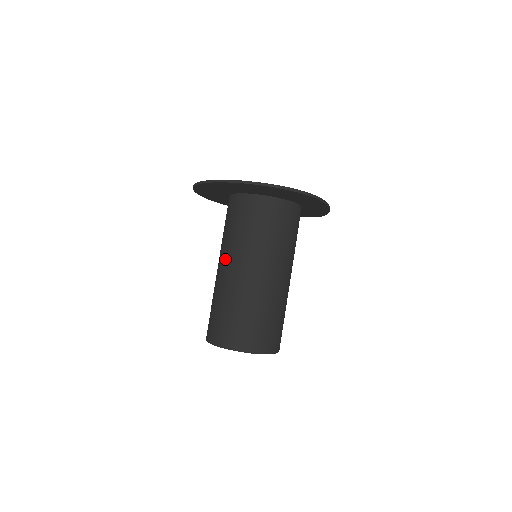
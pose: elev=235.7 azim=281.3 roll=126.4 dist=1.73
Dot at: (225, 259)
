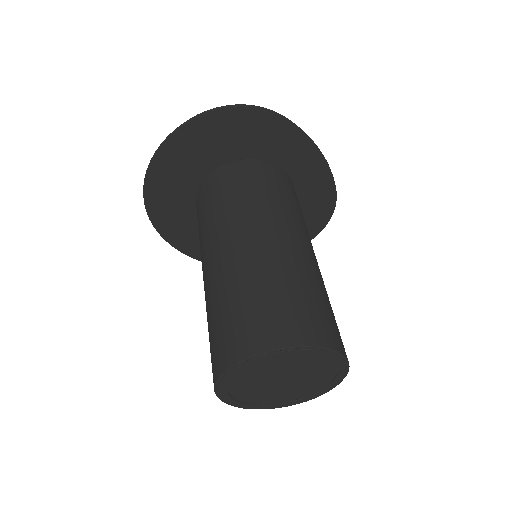
Dot at: (203, 261)
